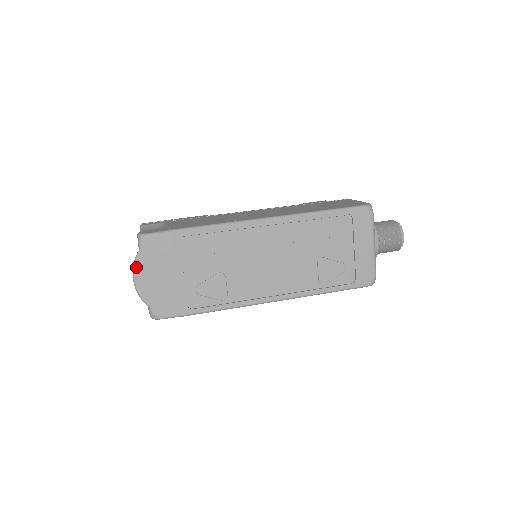
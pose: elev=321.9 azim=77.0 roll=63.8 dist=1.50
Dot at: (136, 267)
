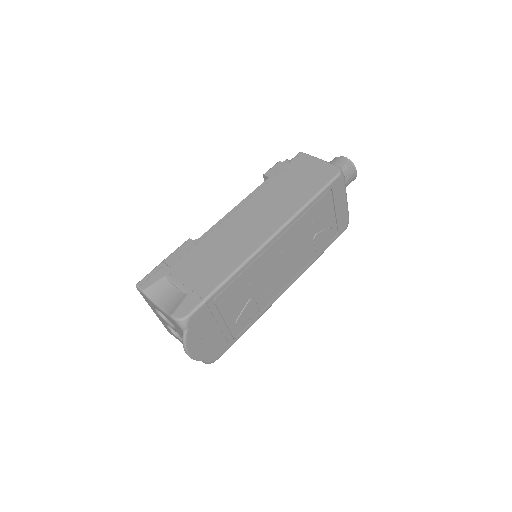
Dot at: (187, 345)
